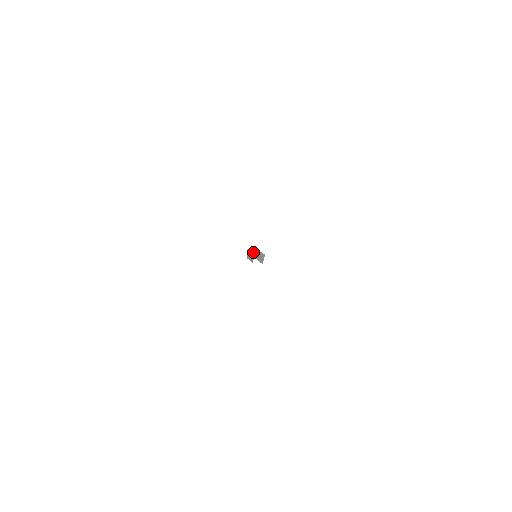
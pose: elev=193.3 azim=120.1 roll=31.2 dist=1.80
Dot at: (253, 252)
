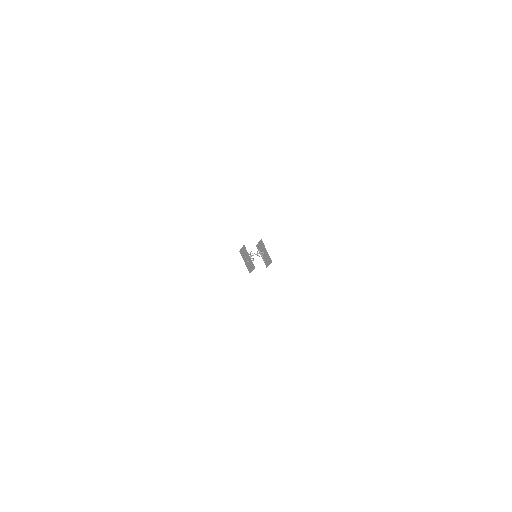
Dot at: (251, 261)
